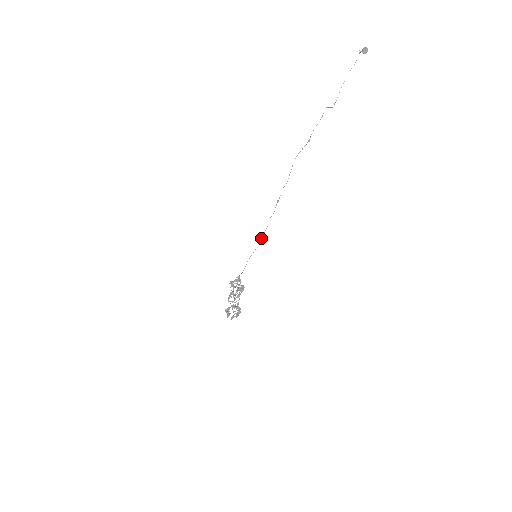
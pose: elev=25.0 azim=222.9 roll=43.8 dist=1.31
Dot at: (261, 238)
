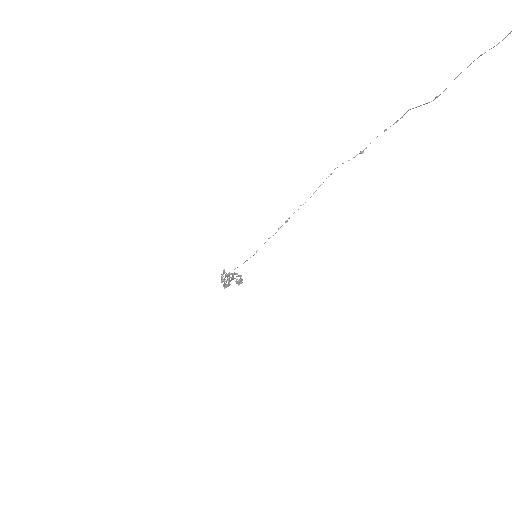
Dot at: occluded
